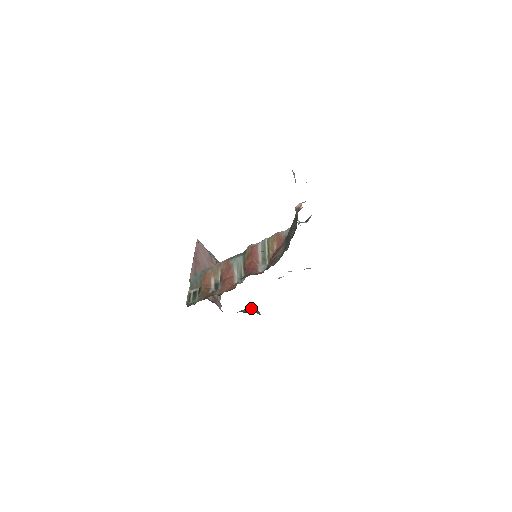
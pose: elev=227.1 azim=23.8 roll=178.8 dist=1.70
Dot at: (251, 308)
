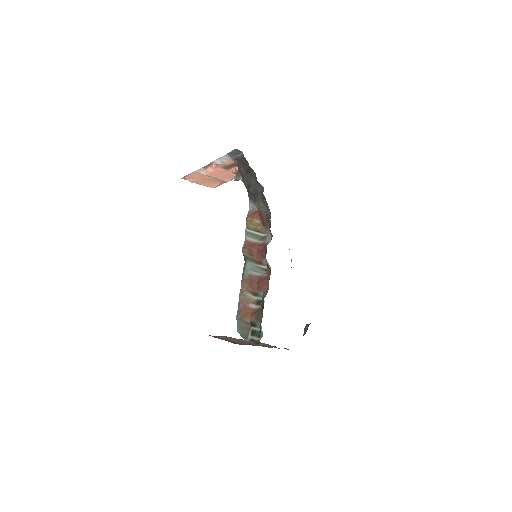
Dot at: (306, 325)
